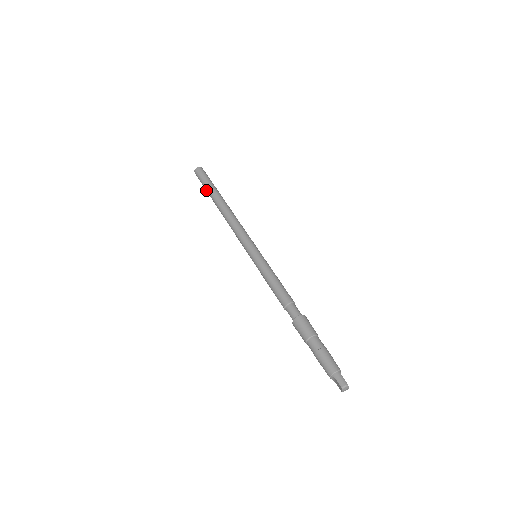
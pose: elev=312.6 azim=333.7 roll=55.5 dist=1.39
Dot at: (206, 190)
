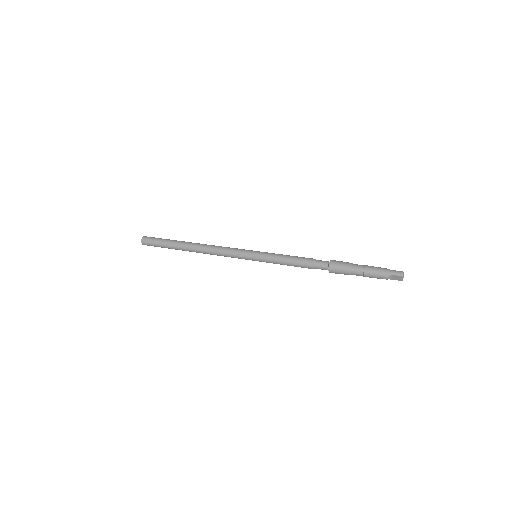
Dot at: (166, 247)
